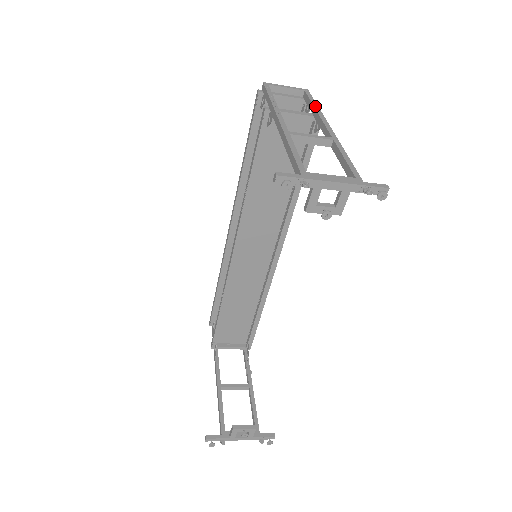
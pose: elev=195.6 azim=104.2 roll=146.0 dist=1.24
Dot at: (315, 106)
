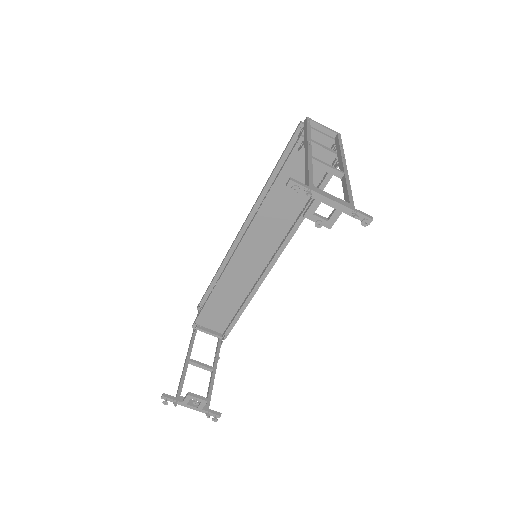
Dot at: (341, 147)
